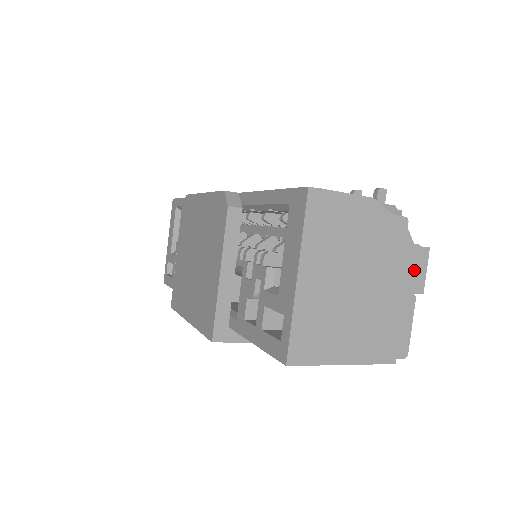
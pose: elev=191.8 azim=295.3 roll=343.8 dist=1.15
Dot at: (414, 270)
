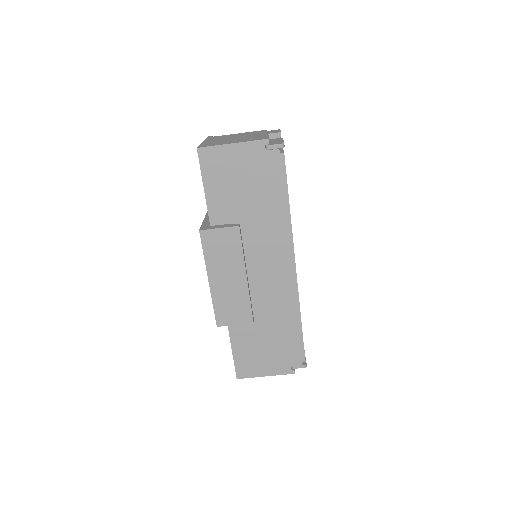
Dot at: occluded
